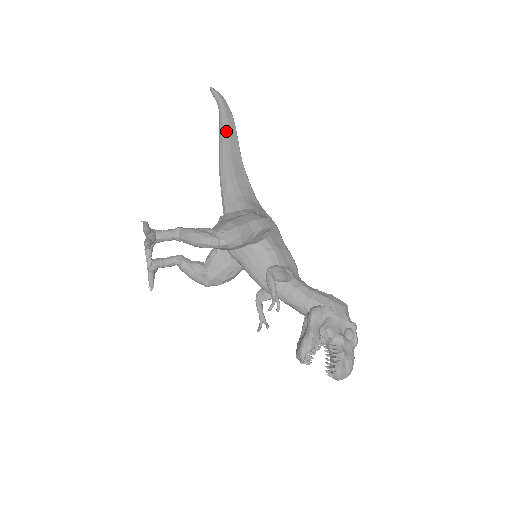
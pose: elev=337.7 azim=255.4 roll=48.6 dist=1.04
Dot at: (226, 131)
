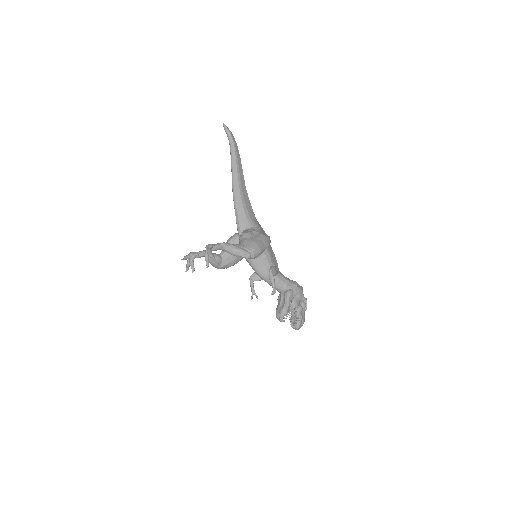
Dot at: (237, 164)
